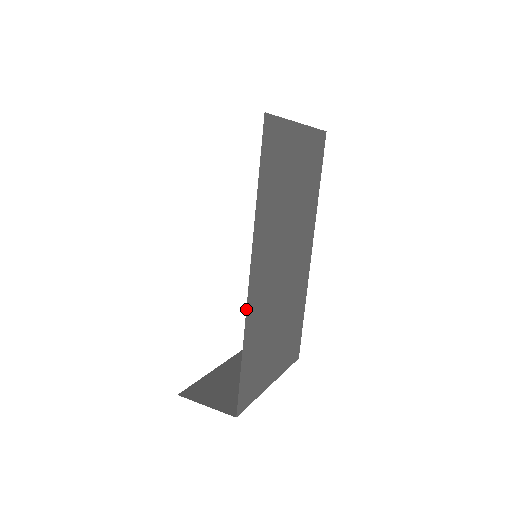
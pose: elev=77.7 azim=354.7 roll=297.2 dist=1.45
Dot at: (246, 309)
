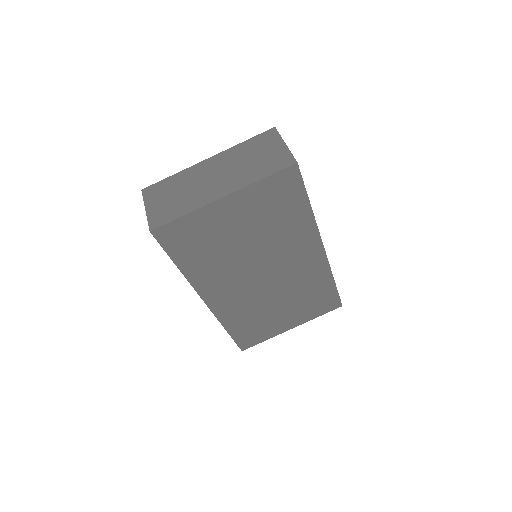
Dot at: (214, 315)
